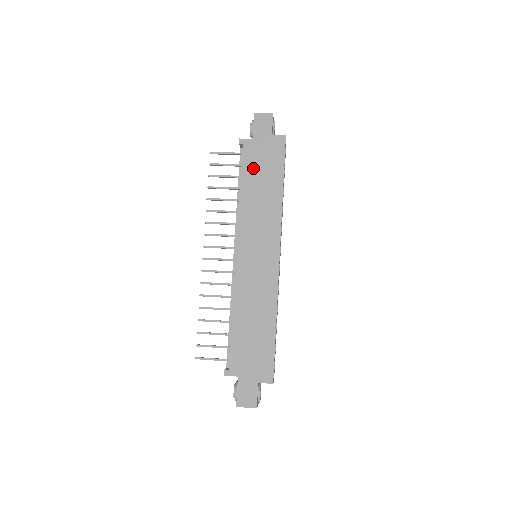
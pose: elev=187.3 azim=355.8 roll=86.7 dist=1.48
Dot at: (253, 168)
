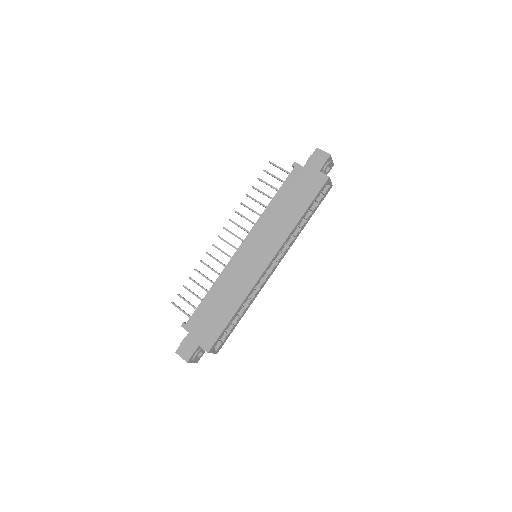
Dot at: (290, 189)
